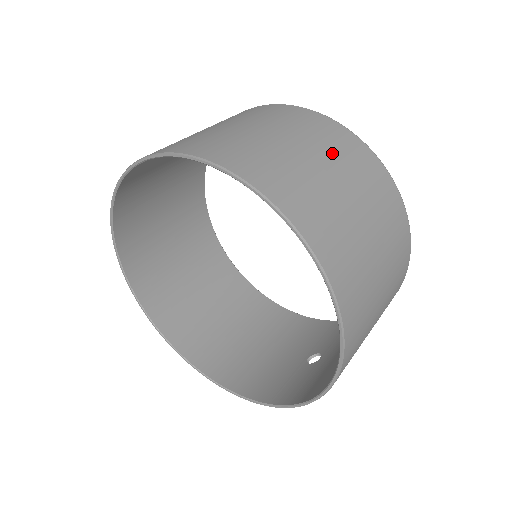
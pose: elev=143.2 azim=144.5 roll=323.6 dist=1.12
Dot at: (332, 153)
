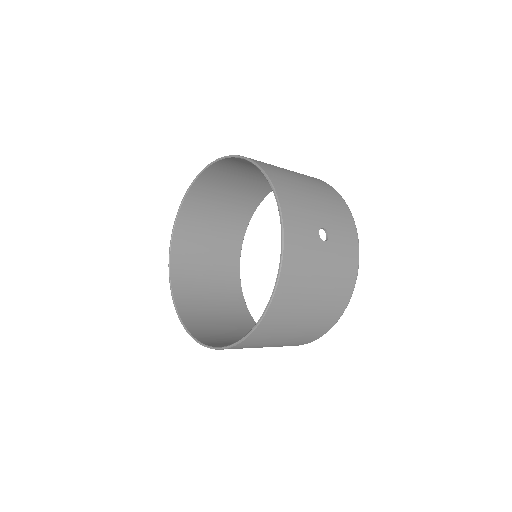
Dot at: (240, 195)
